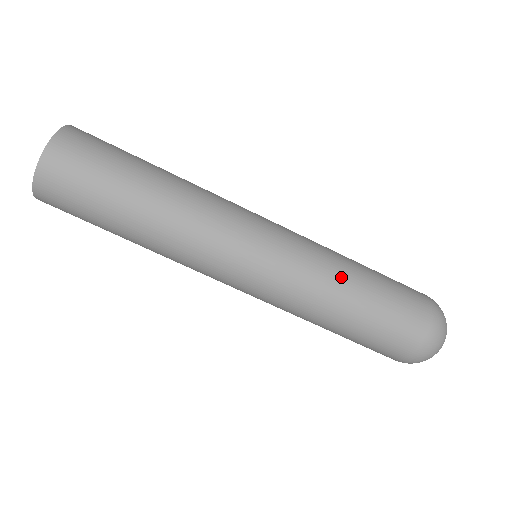
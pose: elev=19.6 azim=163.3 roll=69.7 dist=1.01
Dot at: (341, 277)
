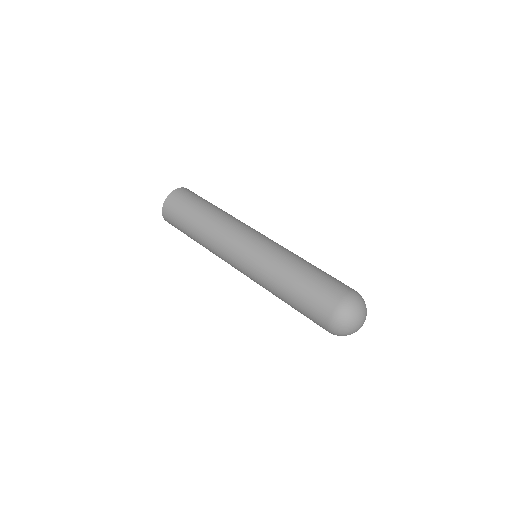
Dot at: (291, 263)
